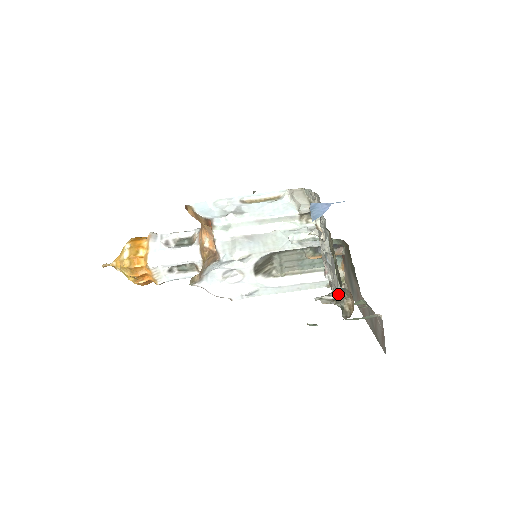
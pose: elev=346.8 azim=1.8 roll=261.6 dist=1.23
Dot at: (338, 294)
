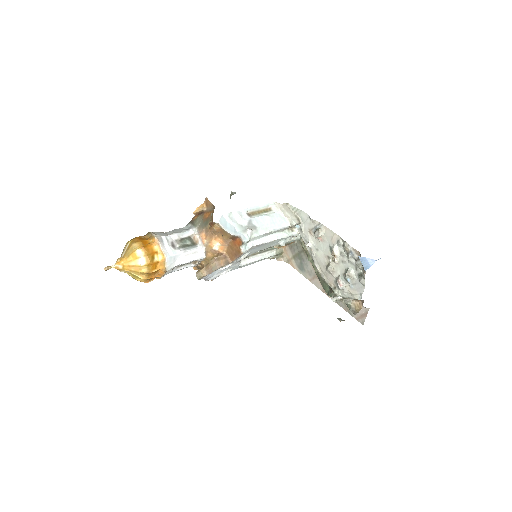
Dot at: (347, 298)
